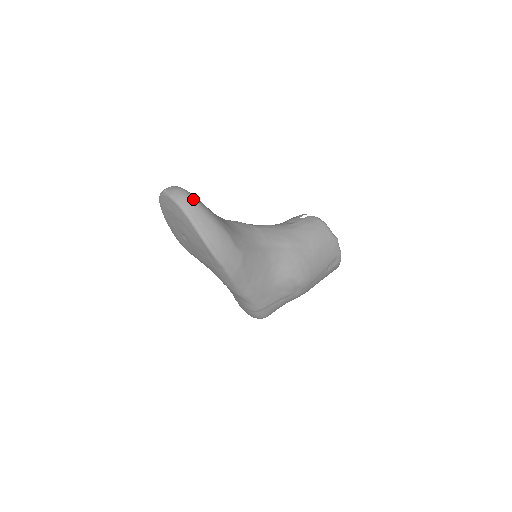
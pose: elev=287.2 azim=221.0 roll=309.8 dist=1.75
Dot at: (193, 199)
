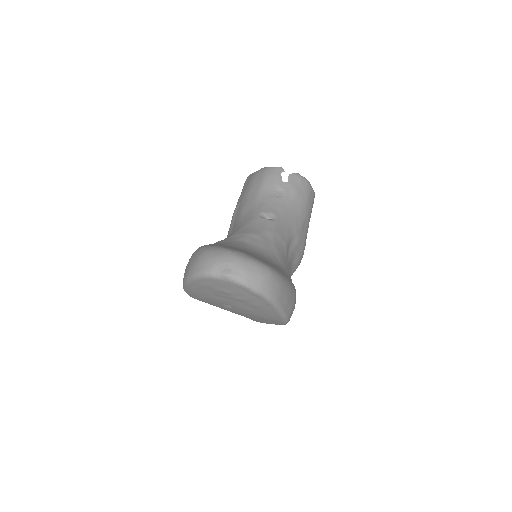
Dot at: (275, 275)
